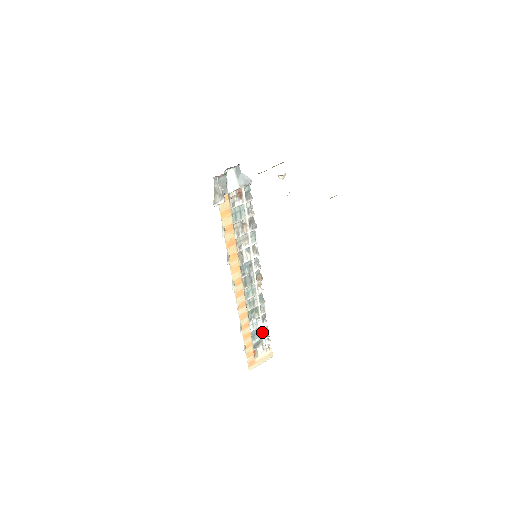
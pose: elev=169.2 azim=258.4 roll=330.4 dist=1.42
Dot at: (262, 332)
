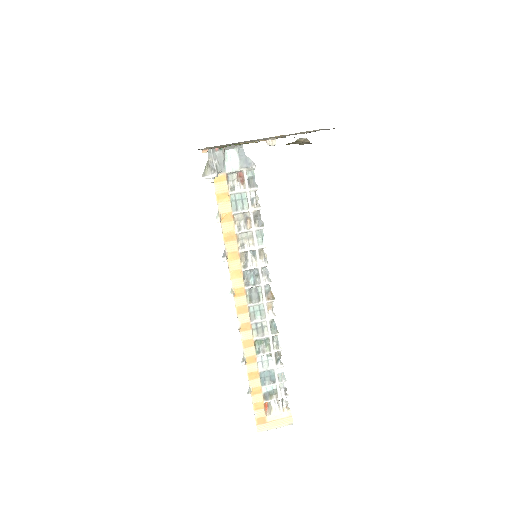
Dot at: (276, 379)
